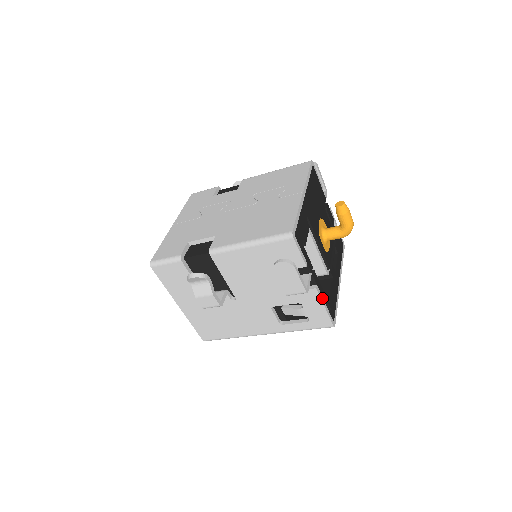
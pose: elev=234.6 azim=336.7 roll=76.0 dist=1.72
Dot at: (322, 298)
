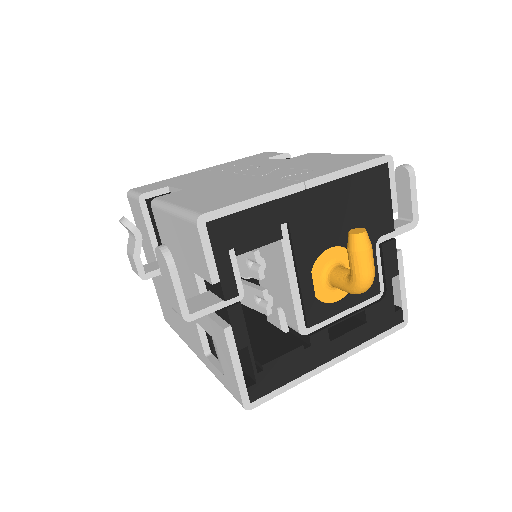
Dot at: (235, 352)
